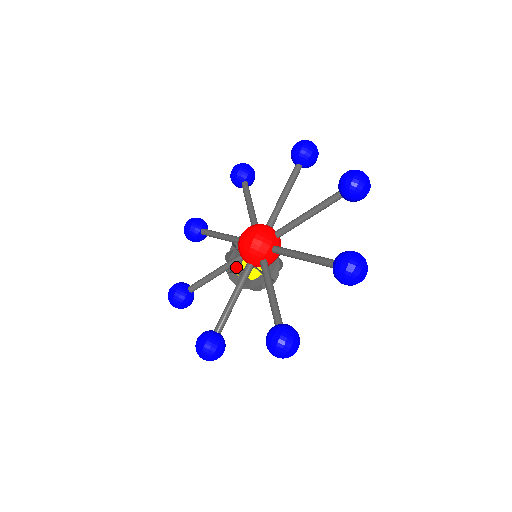
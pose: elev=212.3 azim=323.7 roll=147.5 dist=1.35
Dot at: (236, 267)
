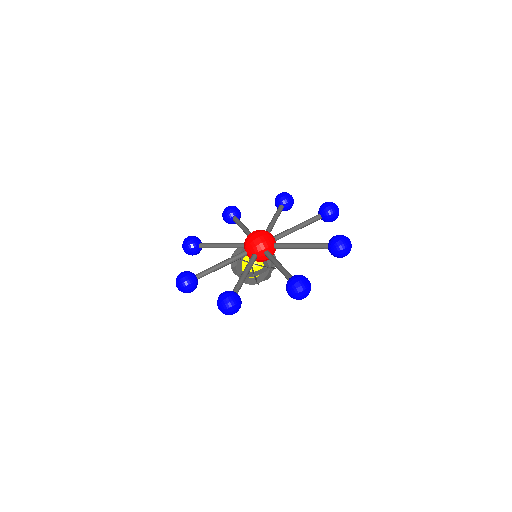
Dot at: occluded
